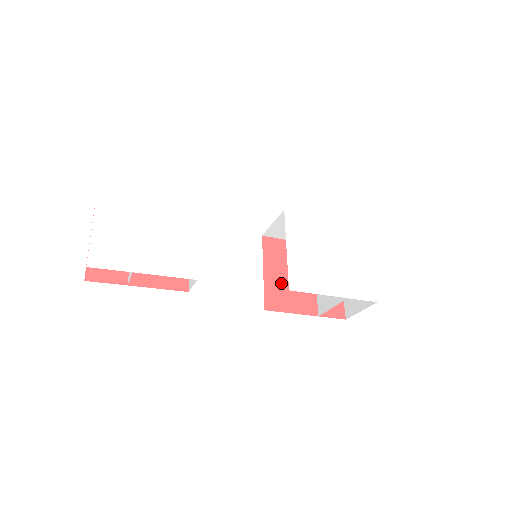
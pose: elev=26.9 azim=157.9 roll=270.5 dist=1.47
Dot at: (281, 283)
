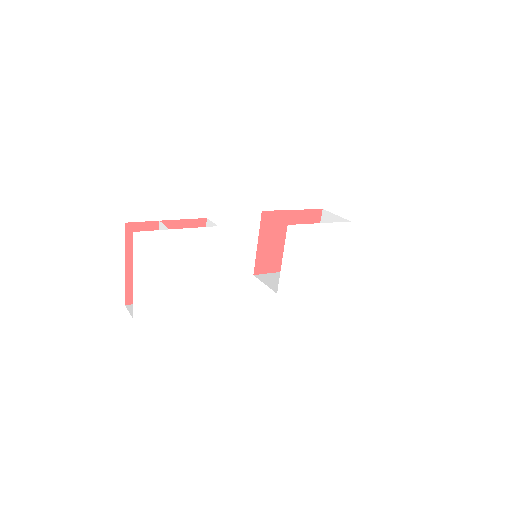
Dot at: (270, 250)
